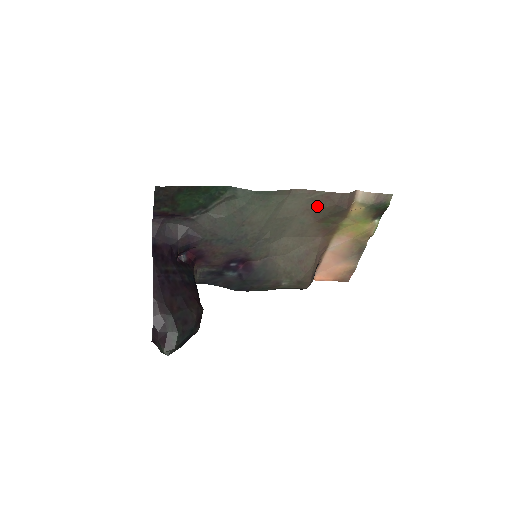
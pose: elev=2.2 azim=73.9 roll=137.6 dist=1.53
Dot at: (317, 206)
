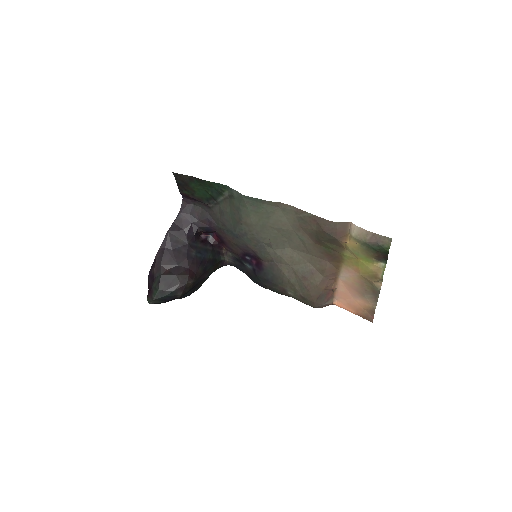
Dot at: (308, 227)
